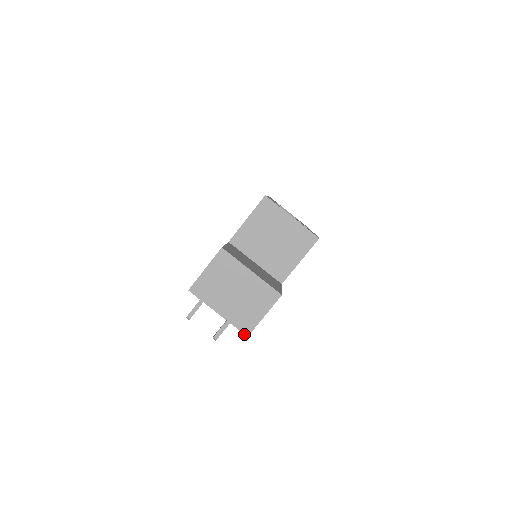
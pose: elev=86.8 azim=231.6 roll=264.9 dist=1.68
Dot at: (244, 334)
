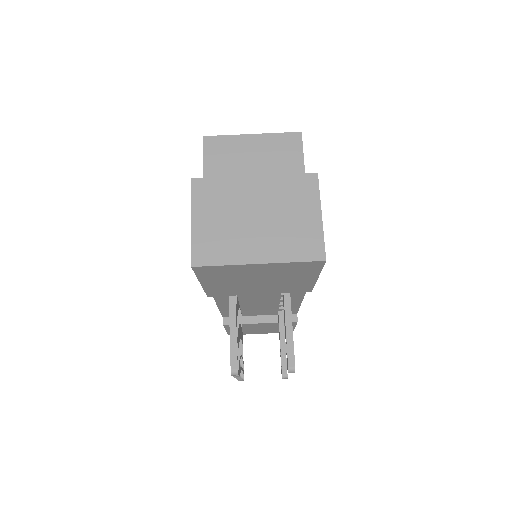
Dot at: (318, 261)
